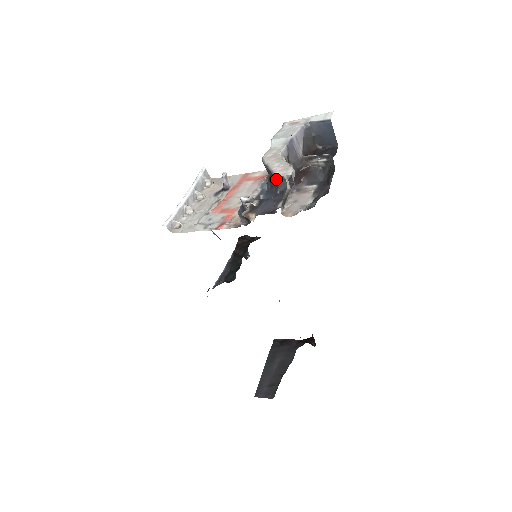
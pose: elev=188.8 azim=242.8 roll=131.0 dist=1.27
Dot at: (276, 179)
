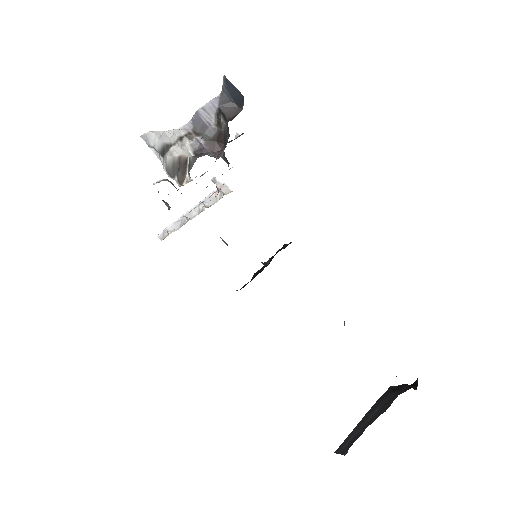
Dot at: occluded
